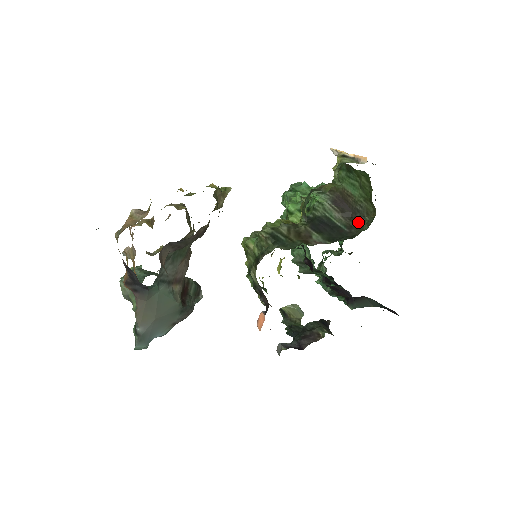
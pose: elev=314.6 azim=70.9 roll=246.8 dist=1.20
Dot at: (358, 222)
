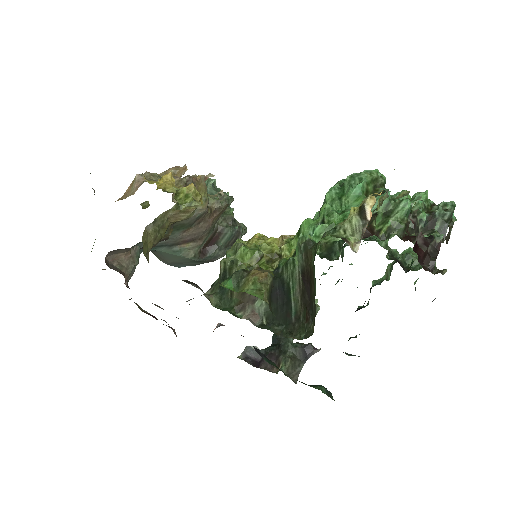
Dot at: (306, 320)
